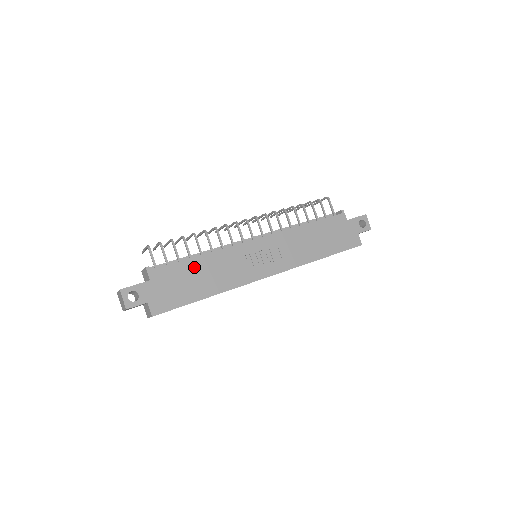
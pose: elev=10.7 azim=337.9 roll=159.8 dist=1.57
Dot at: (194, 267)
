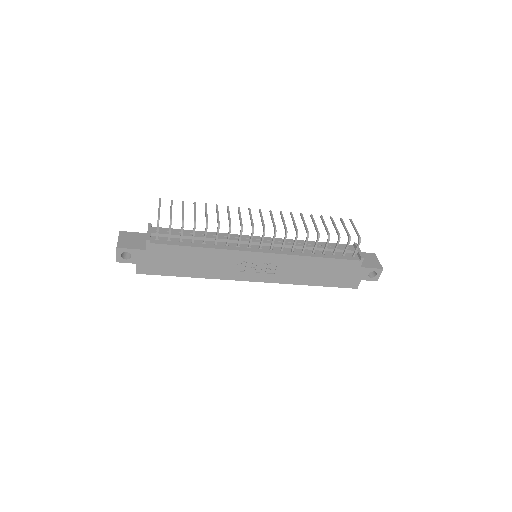
Dot at: (190, 254)
